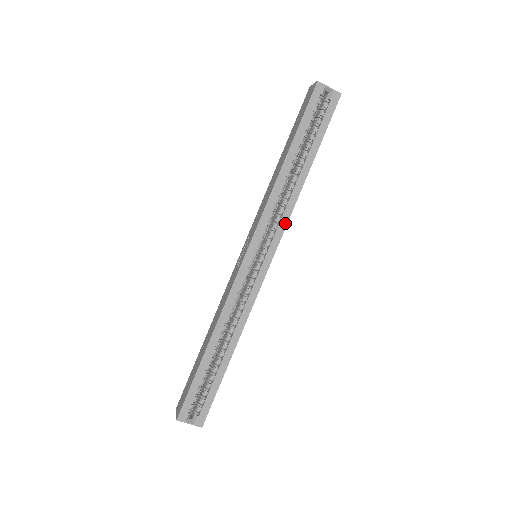
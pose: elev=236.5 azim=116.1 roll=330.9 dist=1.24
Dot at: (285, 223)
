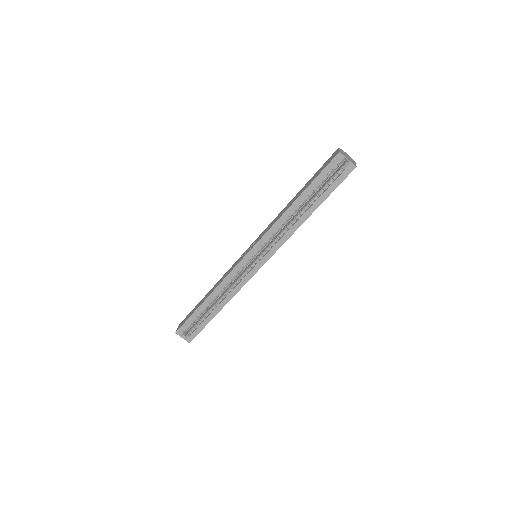
Dot at: (280, 245)
